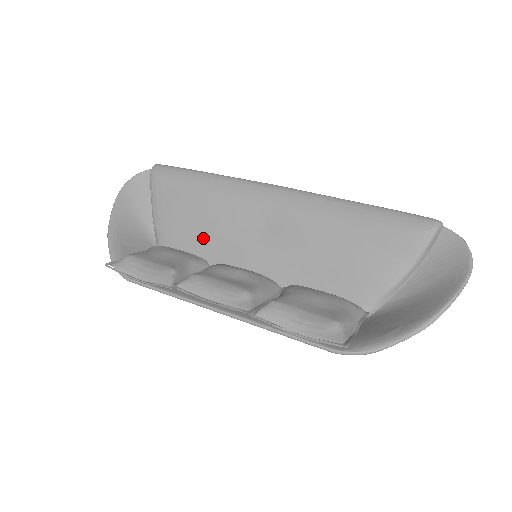
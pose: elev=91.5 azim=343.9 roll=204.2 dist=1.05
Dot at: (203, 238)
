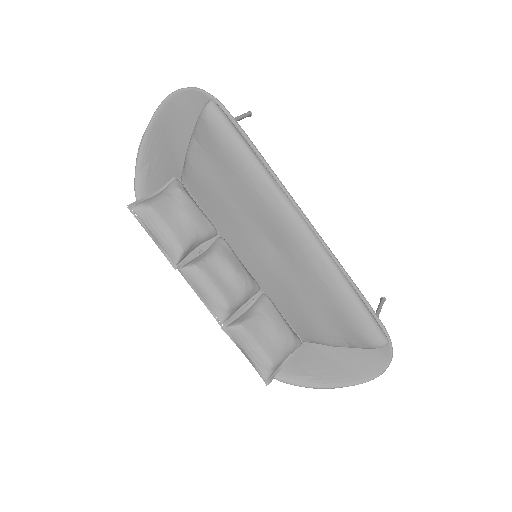
Dot at: (223, 210)
